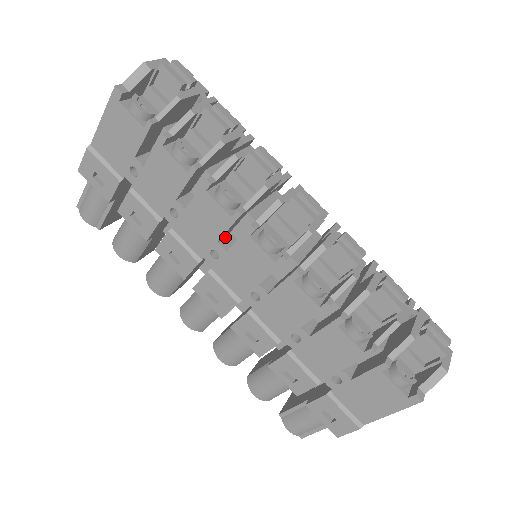
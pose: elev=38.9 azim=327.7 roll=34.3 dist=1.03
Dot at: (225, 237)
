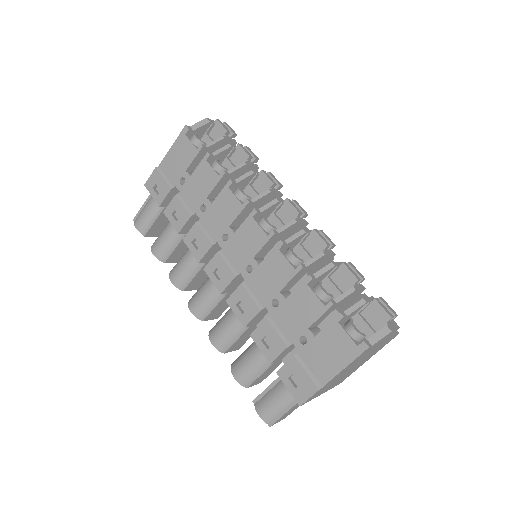
Dot at: (235, 228)
